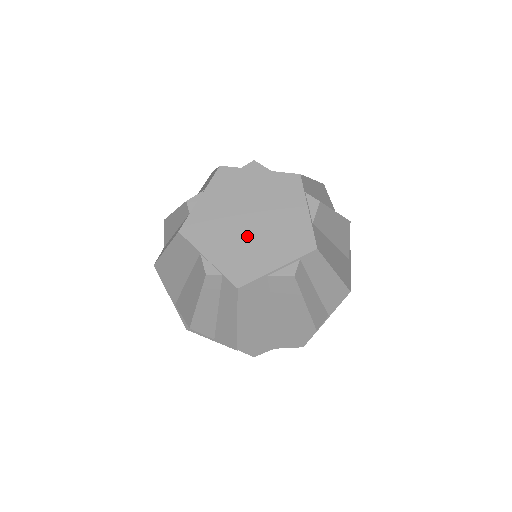
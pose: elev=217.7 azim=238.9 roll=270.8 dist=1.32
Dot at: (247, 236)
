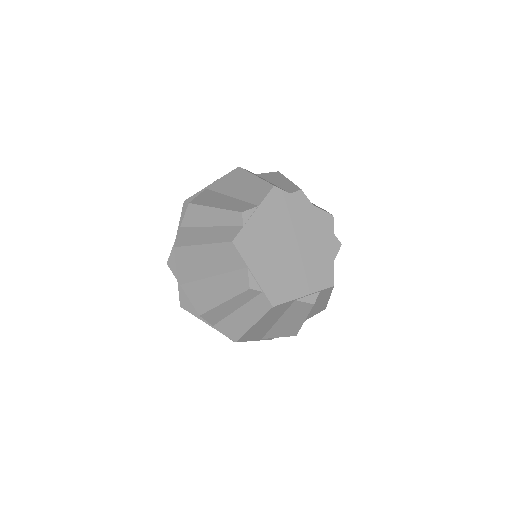
Dot at: (286, 261)
